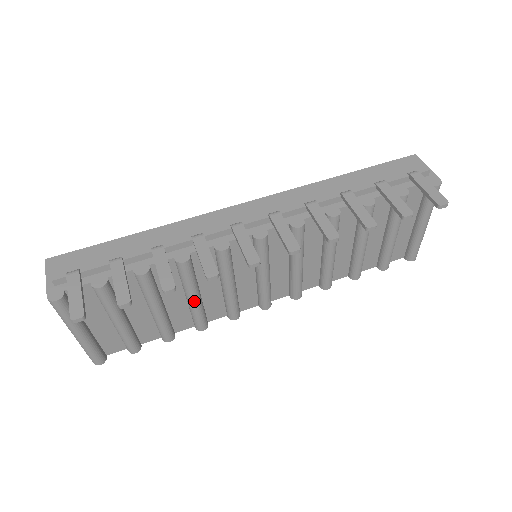
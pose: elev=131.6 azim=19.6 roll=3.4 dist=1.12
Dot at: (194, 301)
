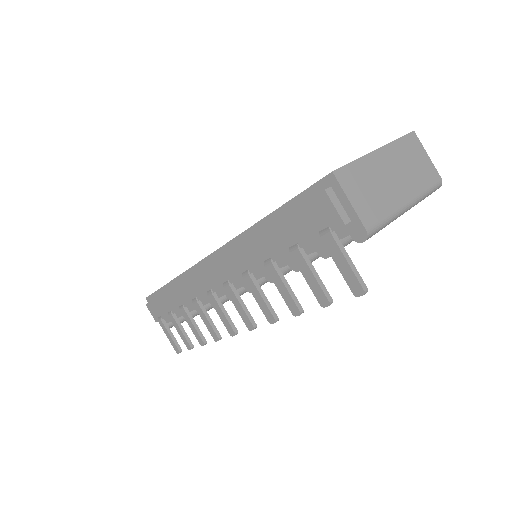
Dot at: occluded
